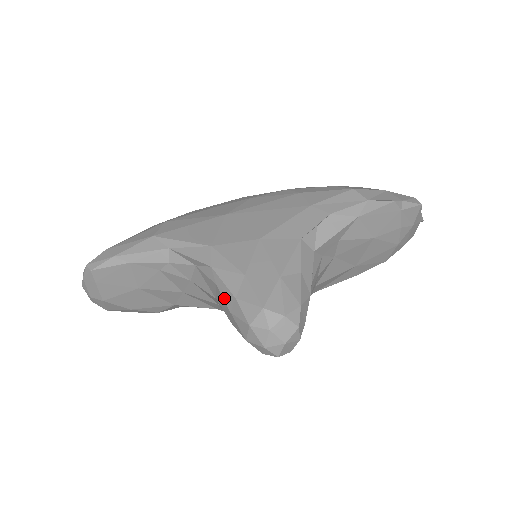
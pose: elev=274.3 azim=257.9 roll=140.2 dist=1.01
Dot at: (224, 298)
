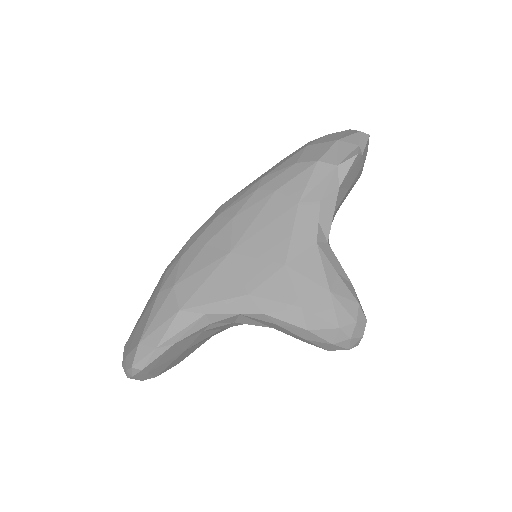
Dot at: (292, 332)
